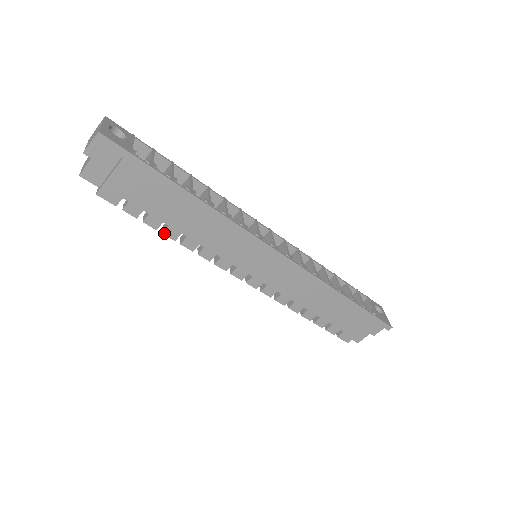
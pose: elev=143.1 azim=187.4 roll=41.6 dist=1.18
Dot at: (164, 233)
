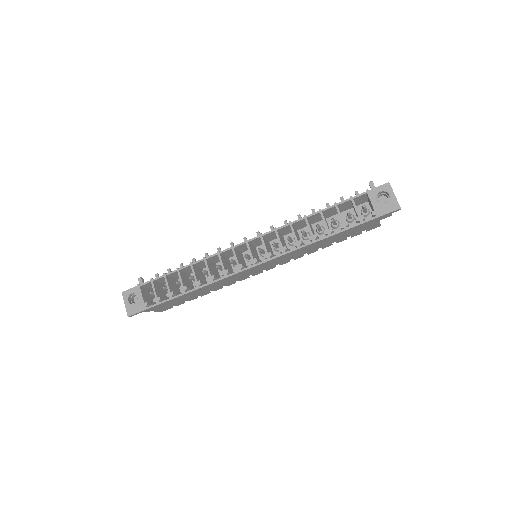
Dot at: occluded
